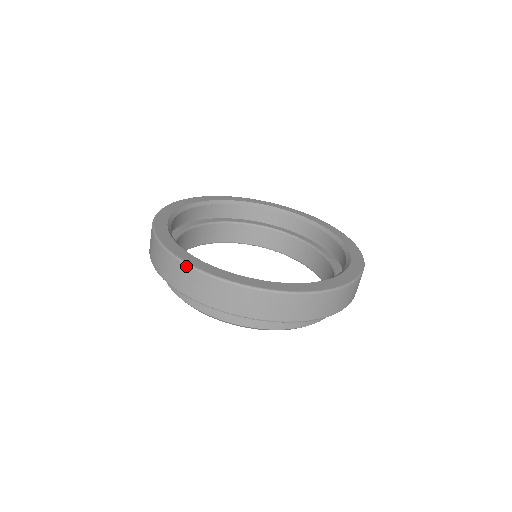
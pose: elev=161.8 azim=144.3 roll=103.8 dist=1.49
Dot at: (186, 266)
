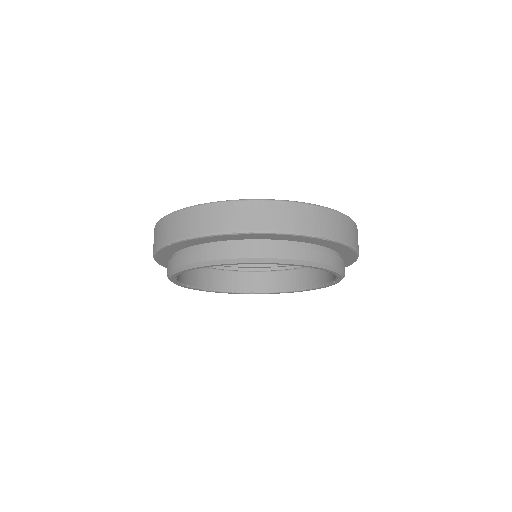
Dot at: occluded
